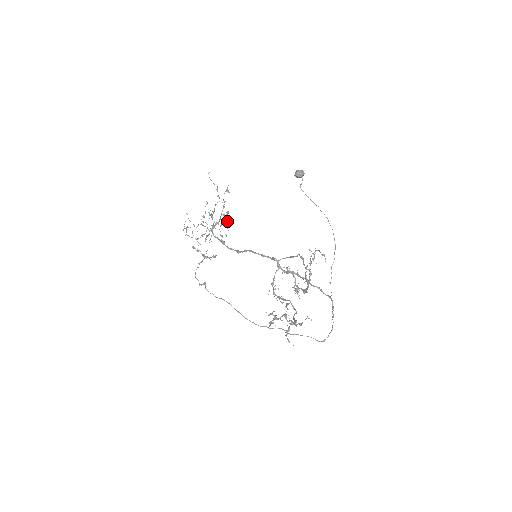
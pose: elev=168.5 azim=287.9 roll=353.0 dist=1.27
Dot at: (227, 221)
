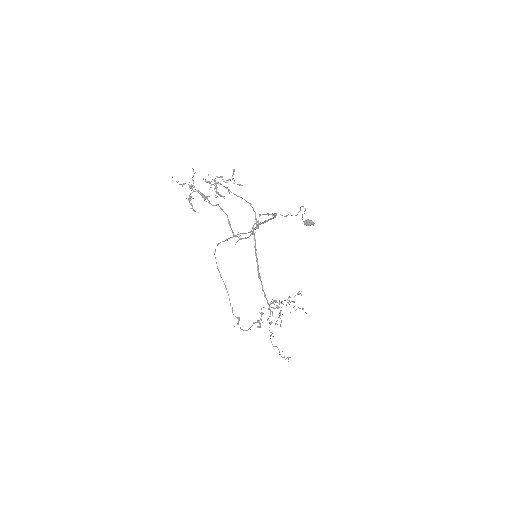
Dot at: (288, 302)
